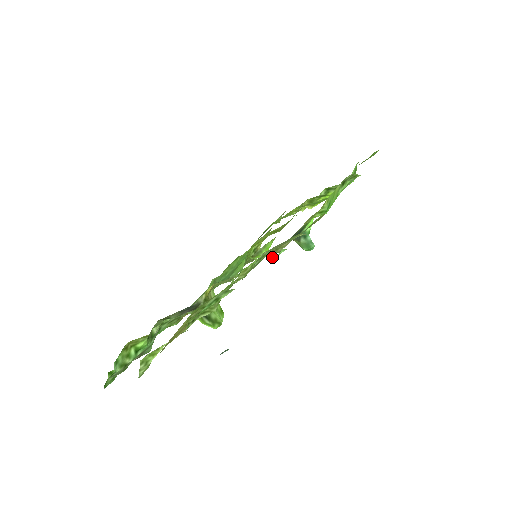
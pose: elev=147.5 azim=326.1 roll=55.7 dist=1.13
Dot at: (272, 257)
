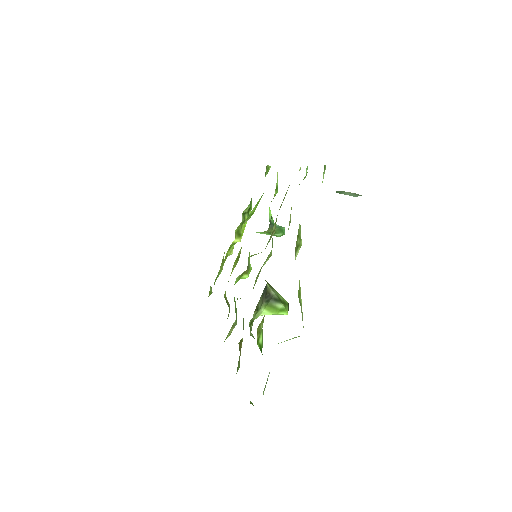
Dot at: (305, 176)
